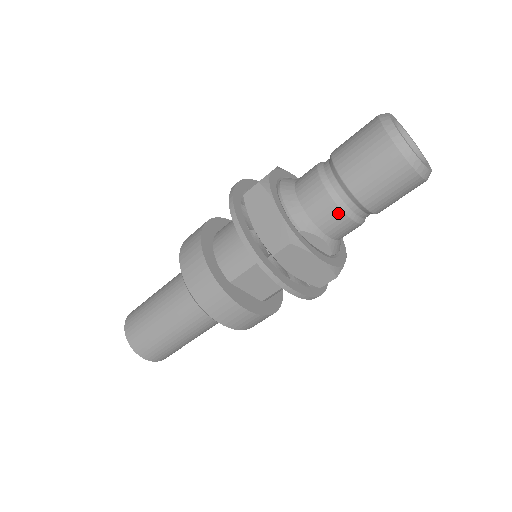
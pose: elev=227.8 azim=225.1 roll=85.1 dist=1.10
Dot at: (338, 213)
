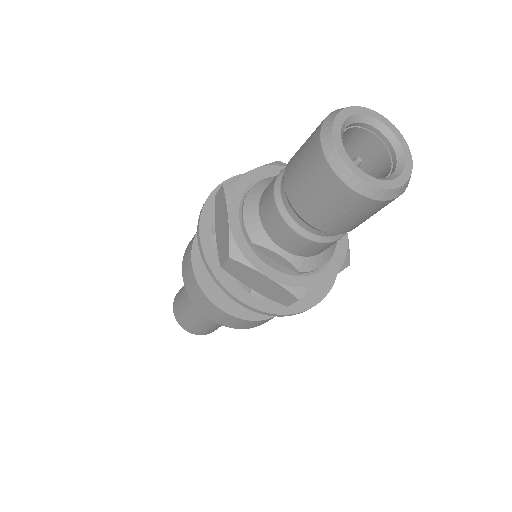
Dot at: (287, 229)
